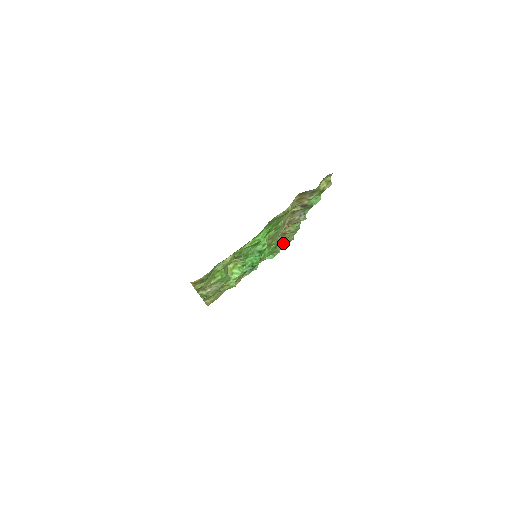
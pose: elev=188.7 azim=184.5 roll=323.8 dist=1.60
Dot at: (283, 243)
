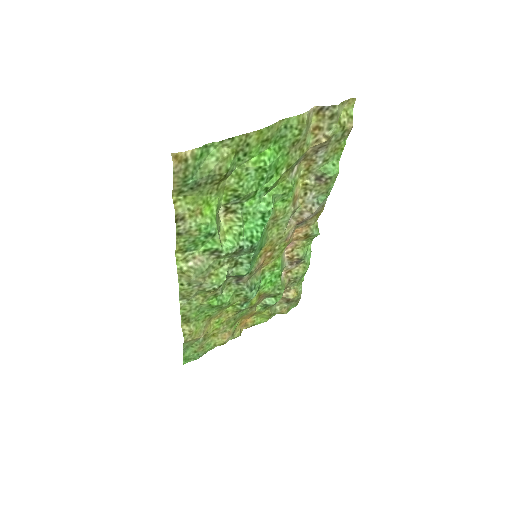
Dot at: (288, 295)
